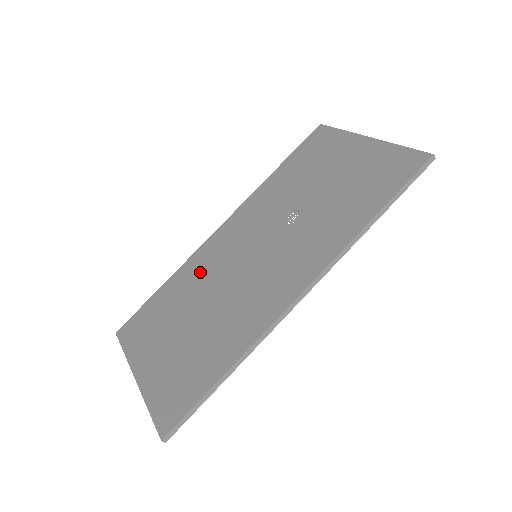
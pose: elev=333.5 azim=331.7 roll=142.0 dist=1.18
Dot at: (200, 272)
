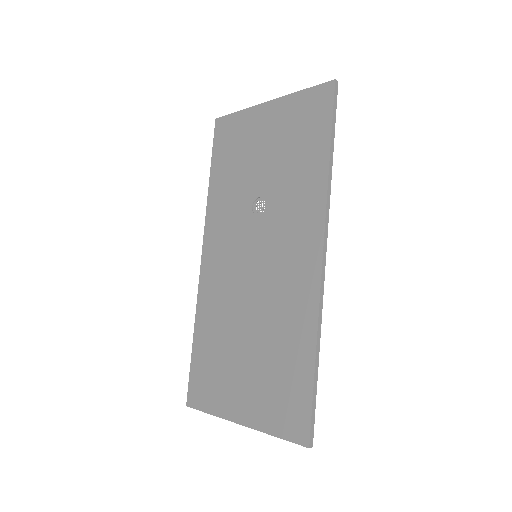
Dot at: (218, 304)
